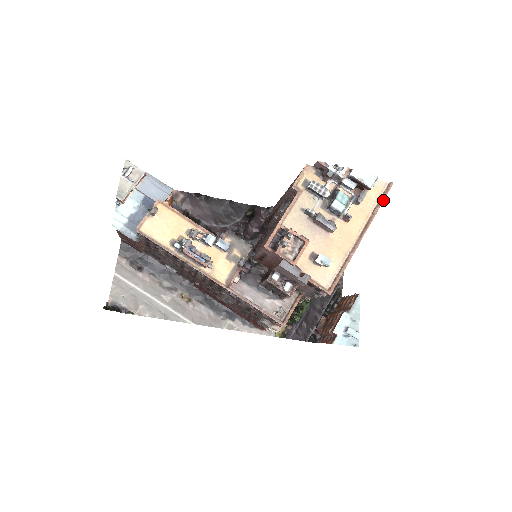
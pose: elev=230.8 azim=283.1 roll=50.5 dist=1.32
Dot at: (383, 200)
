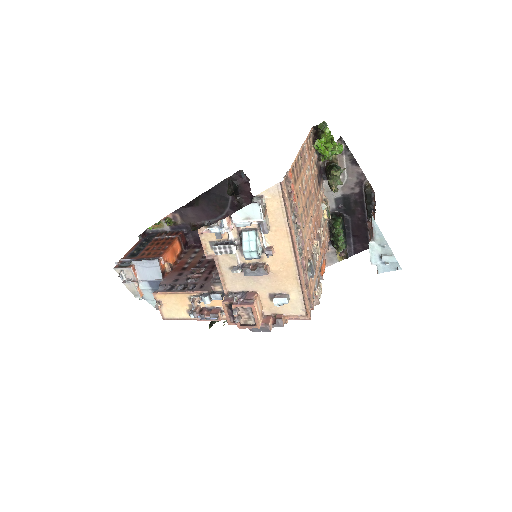
Dot at: (287, 208)
